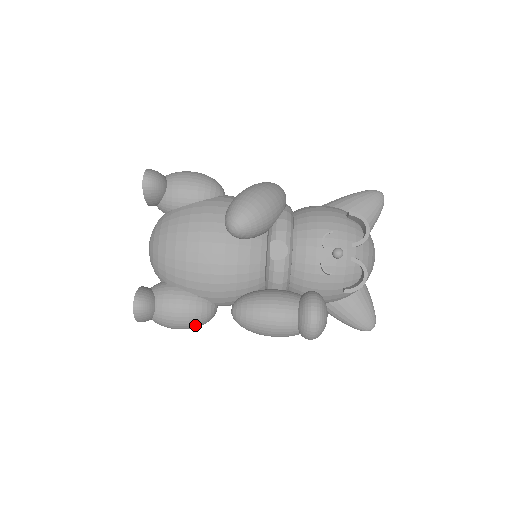
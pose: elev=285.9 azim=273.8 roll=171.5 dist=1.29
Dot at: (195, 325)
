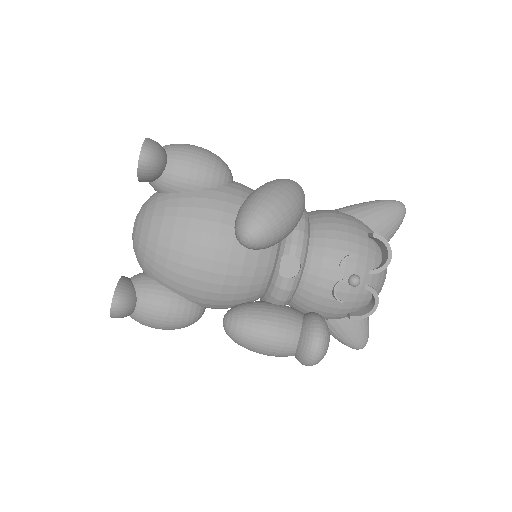
Dot at: (178, 328)
